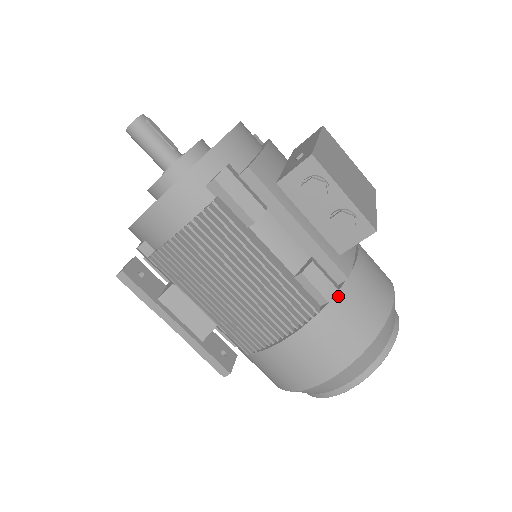
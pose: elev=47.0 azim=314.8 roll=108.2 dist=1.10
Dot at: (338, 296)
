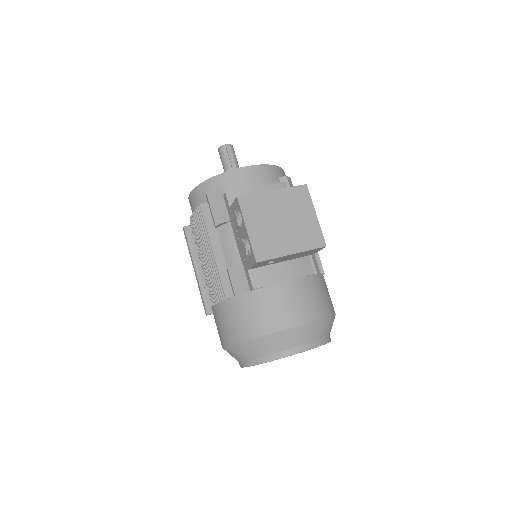
Dot at: (242, 296)
